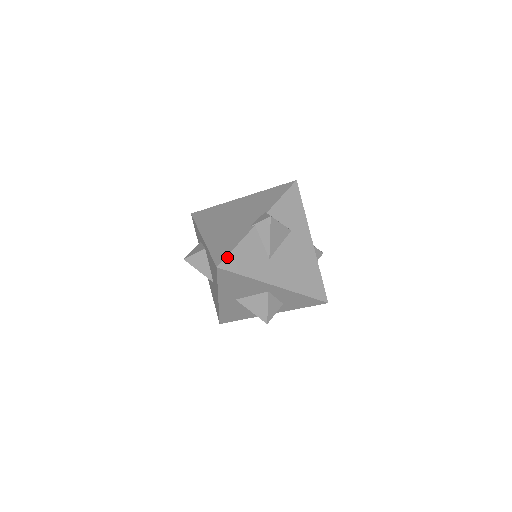
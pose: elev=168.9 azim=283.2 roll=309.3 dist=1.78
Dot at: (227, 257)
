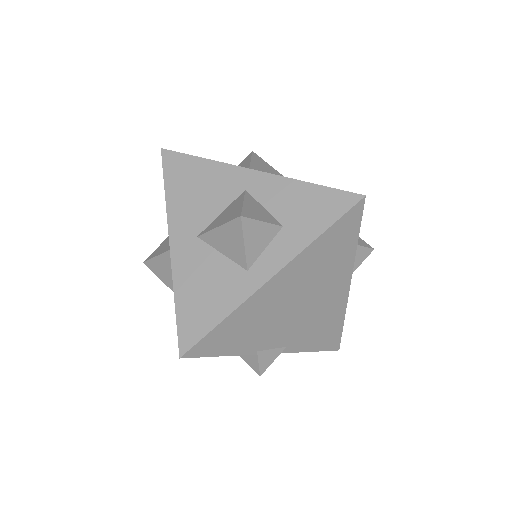
Dot at: occluded
